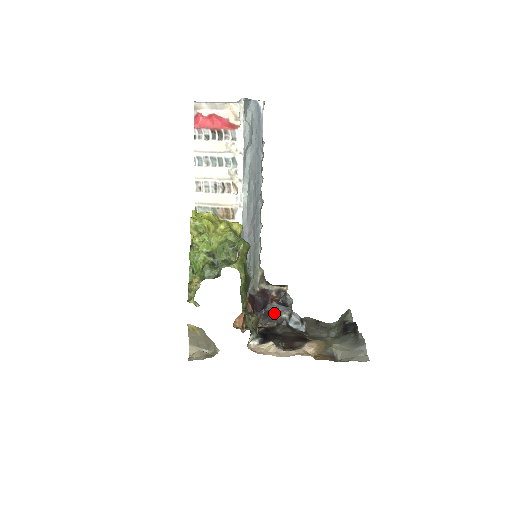
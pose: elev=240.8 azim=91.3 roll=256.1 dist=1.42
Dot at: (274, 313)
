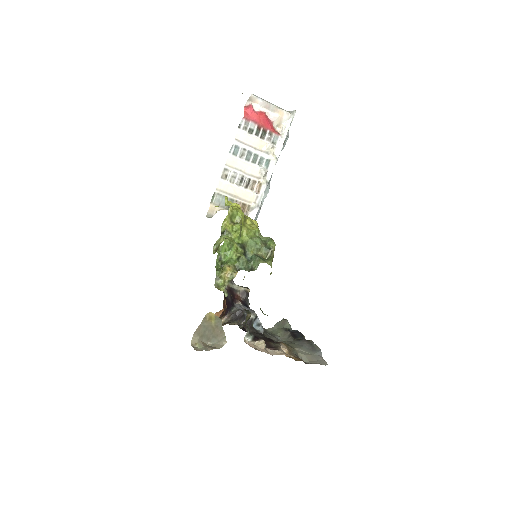
Dot at: (244, 312)
